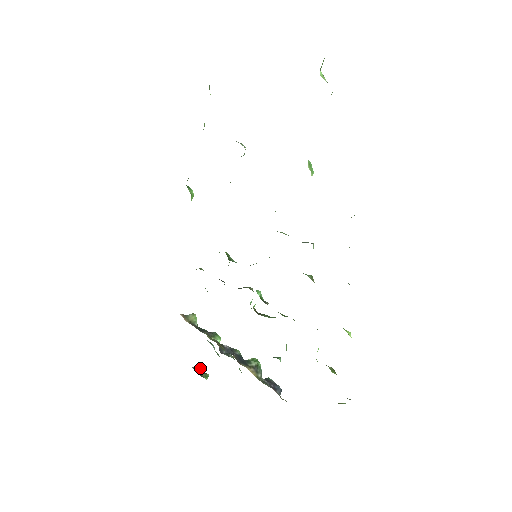
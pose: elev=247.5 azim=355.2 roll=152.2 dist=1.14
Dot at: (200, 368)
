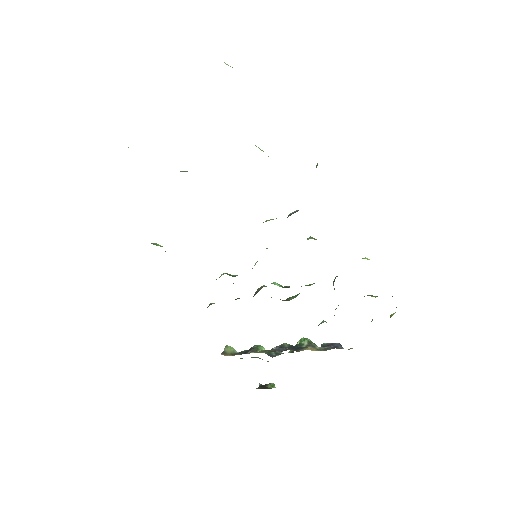
Dot at: (260, 384)
